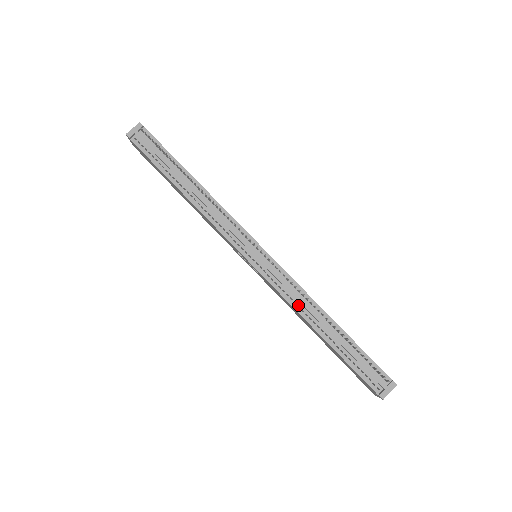
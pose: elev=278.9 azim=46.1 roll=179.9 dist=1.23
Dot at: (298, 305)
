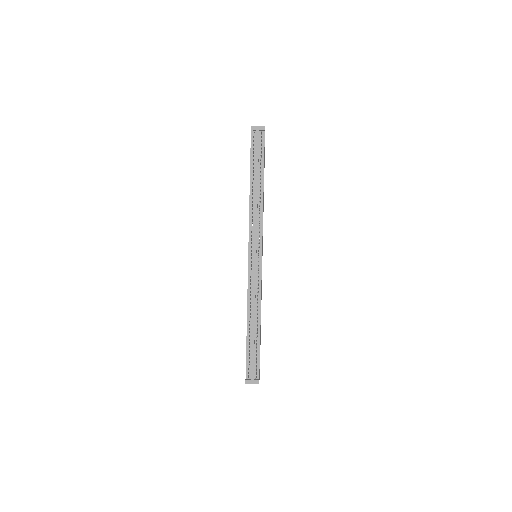
Dot at: (251, 301)
